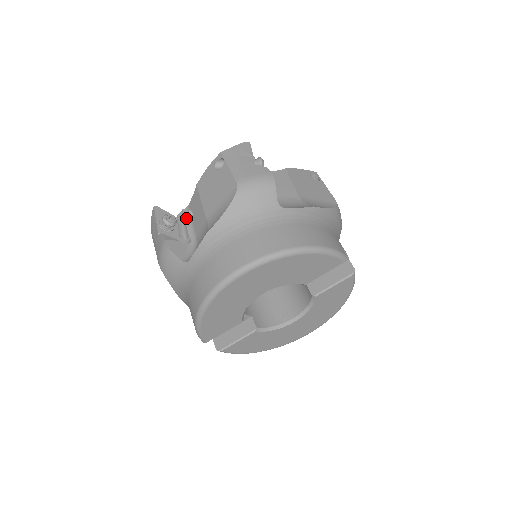
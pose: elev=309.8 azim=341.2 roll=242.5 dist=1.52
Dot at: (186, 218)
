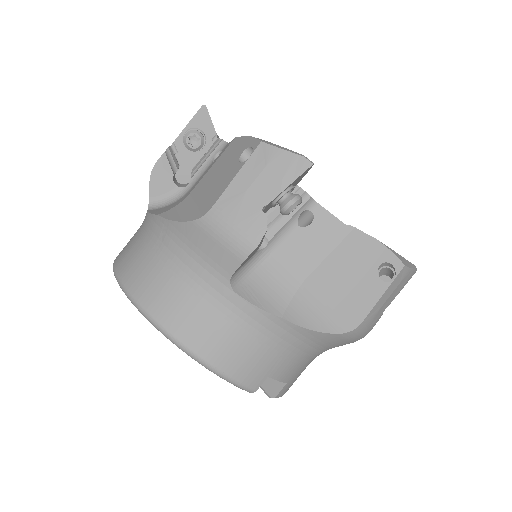
Dot at: (213, 154)
